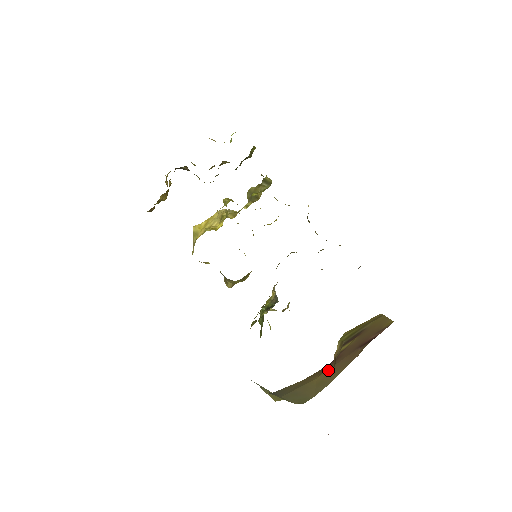
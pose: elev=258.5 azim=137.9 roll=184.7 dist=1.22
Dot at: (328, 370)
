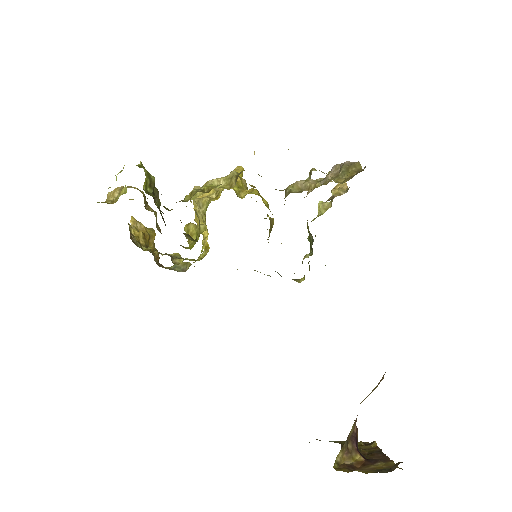
Dot at: (364, 399)
